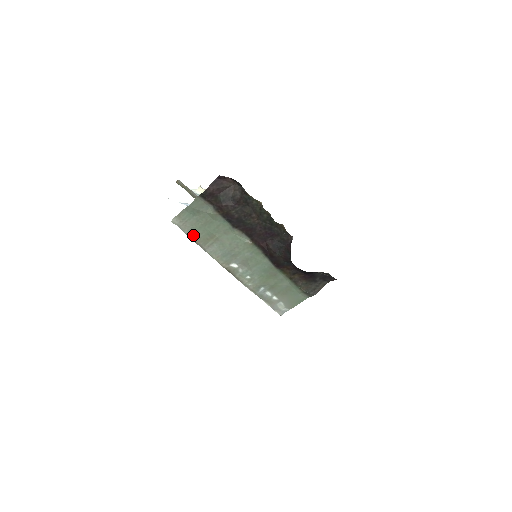
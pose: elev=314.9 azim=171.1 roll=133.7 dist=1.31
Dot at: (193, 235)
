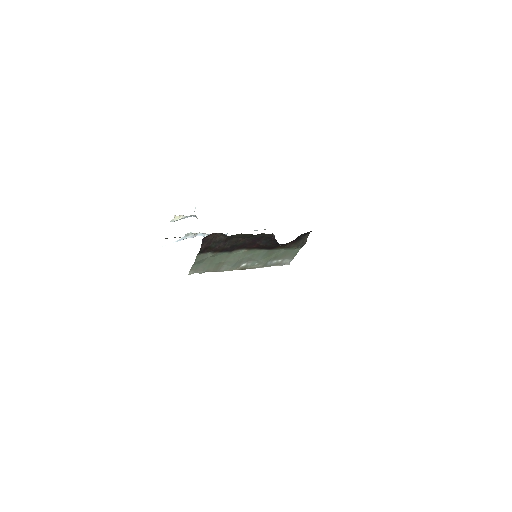
Dot at: (207, 270)
